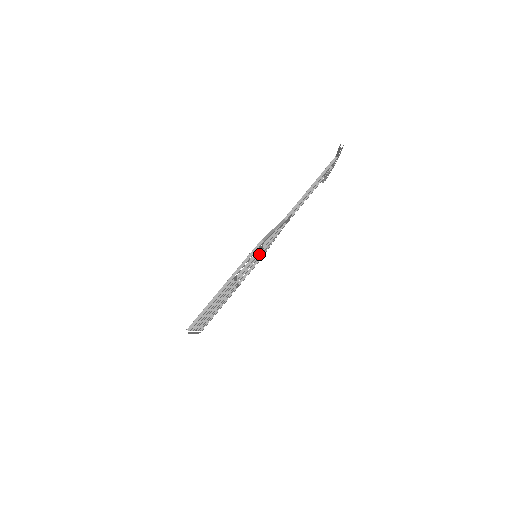
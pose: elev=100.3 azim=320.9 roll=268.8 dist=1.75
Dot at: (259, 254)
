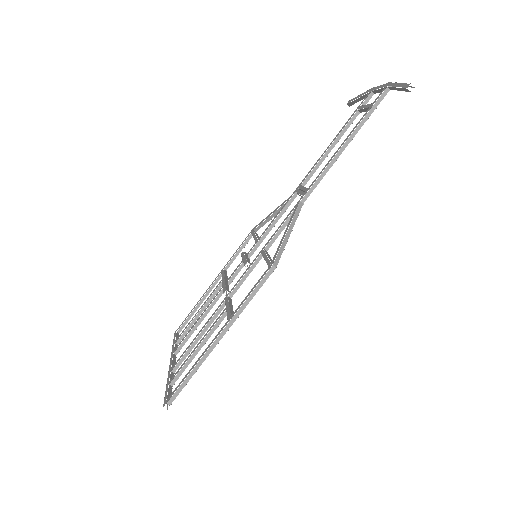
Dot at: (258, 243)
